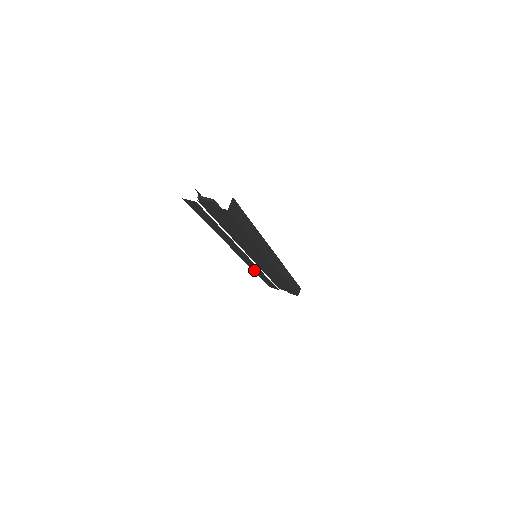
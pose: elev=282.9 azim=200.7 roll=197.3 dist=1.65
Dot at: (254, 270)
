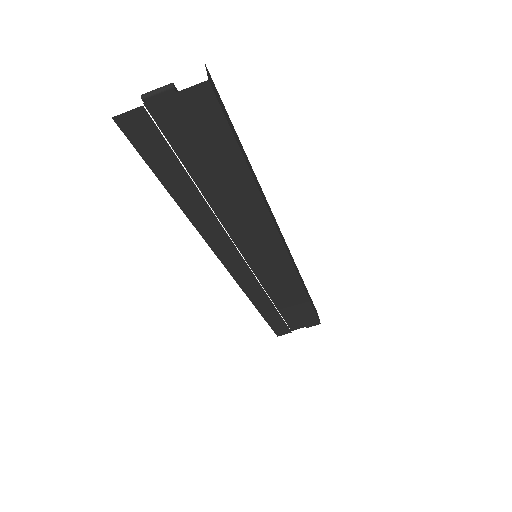
Dot at: (254, 303)
